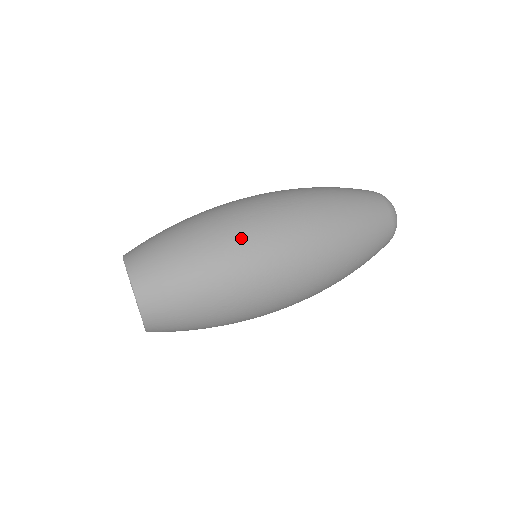
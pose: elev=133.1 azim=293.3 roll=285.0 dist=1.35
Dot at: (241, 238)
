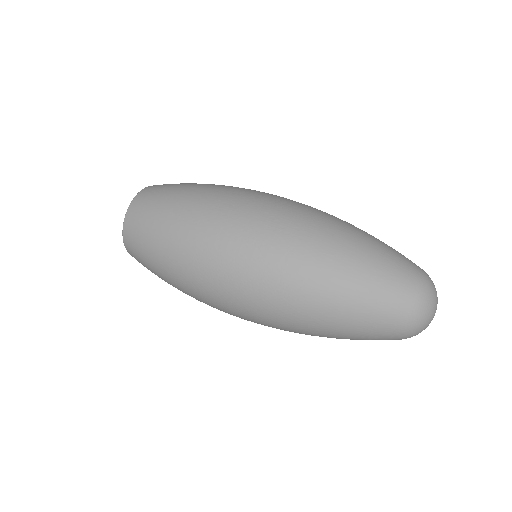
Dot at: (204, 264)
